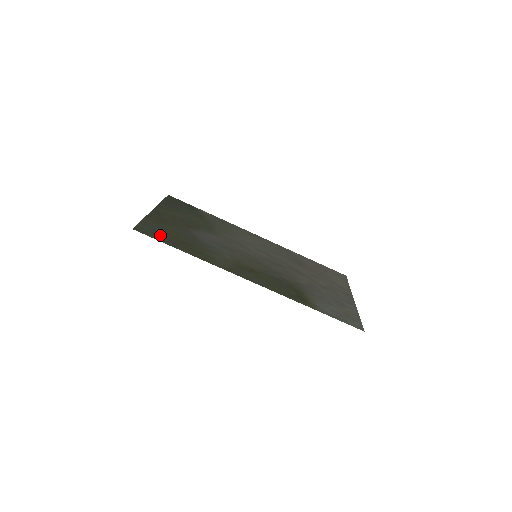
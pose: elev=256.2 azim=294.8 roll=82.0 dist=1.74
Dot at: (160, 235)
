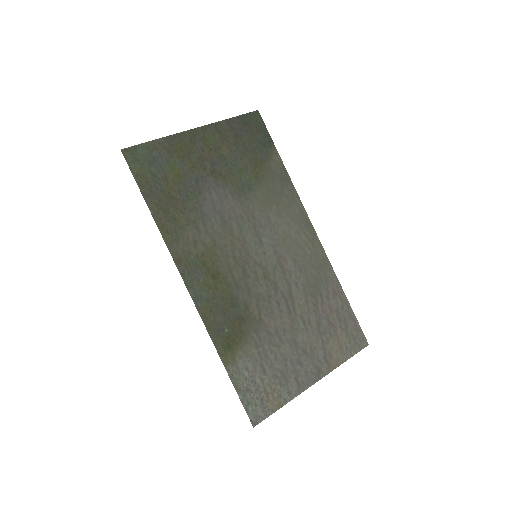
Dot at: (149, 172)
